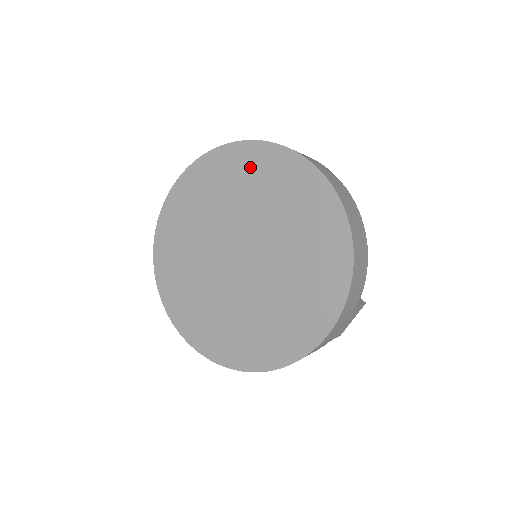
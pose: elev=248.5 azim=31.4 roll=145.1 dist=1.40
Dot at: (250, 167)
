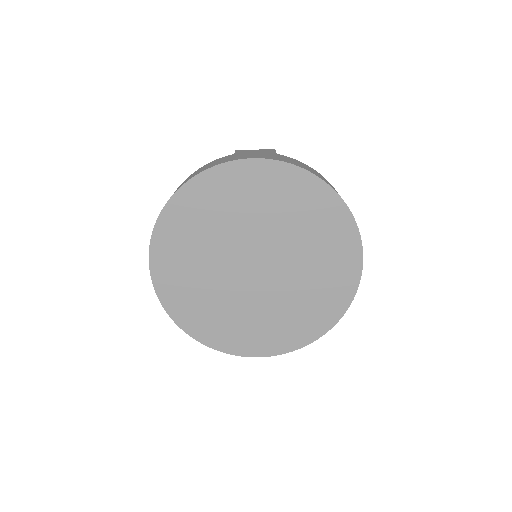
Dot at: (330, 227)
